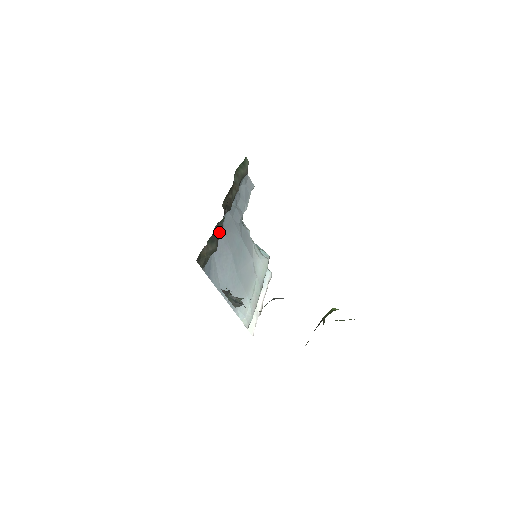
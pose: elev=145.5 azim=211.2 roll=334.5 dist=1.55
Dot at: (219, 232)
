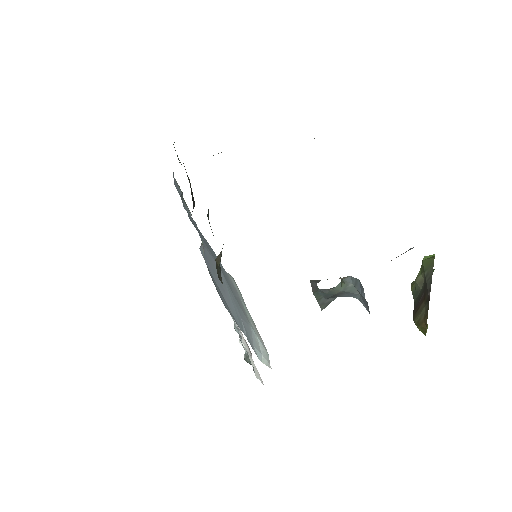
Dot at: occluded
